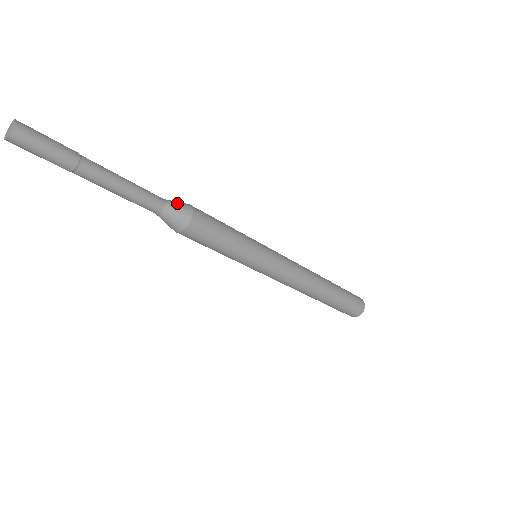
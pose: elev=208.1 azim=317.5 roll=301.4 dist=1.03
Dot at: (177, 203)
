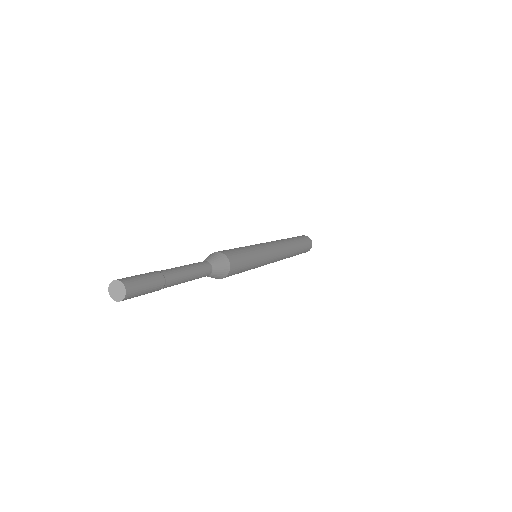
Dot at: (220, 270)
